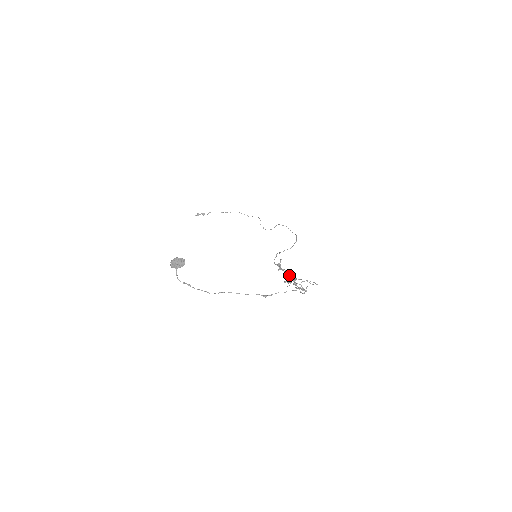
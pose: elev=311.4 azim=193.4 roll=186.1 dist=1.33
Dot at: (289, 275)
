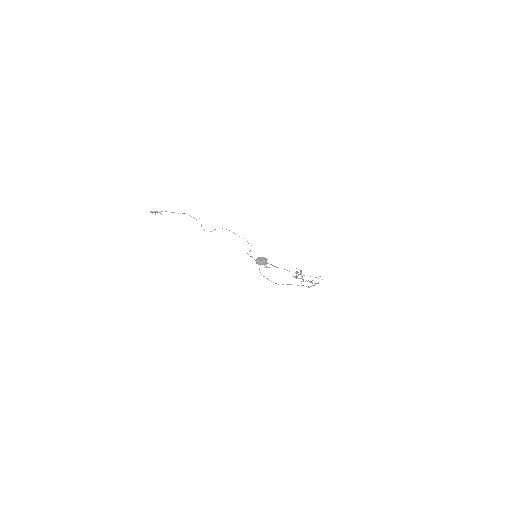
Dot at: (301, 272)
